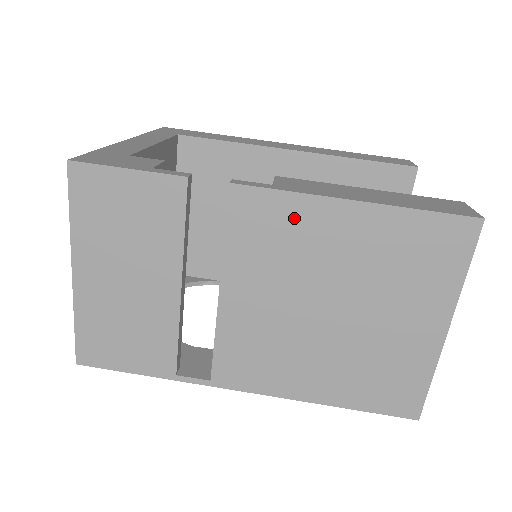
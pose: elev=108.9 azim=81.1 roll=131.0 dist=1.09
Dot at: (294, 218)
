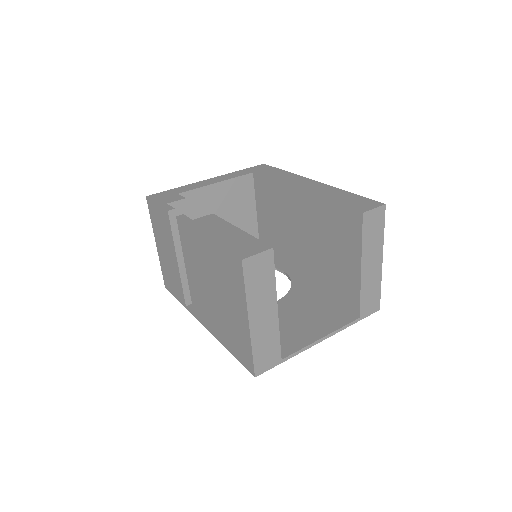
Dot at: (193, 239)
